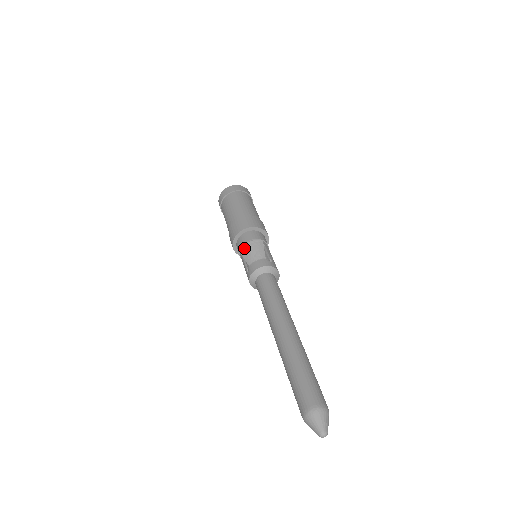
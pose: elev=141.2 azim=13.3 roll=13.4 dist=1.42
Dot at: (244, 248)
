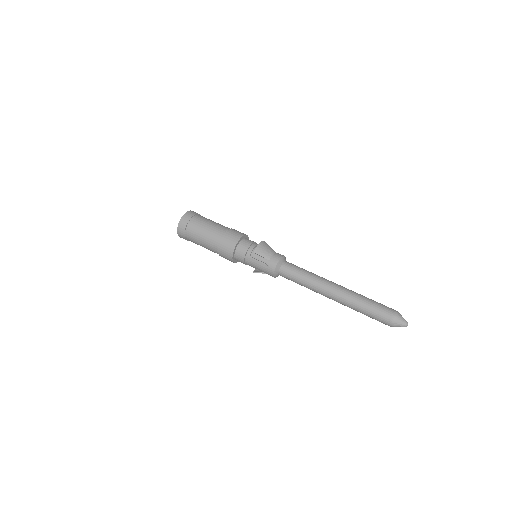
Dot at: (258, 249)
